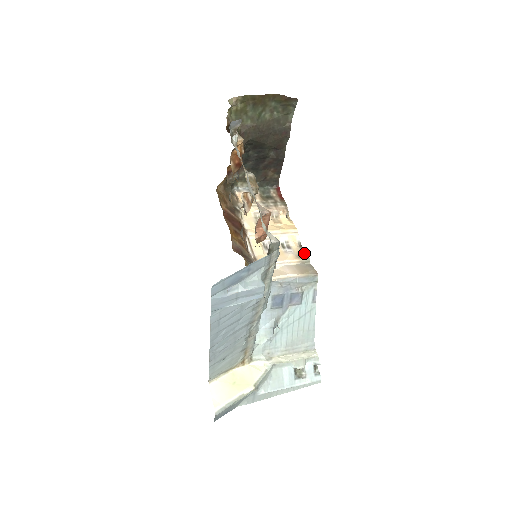
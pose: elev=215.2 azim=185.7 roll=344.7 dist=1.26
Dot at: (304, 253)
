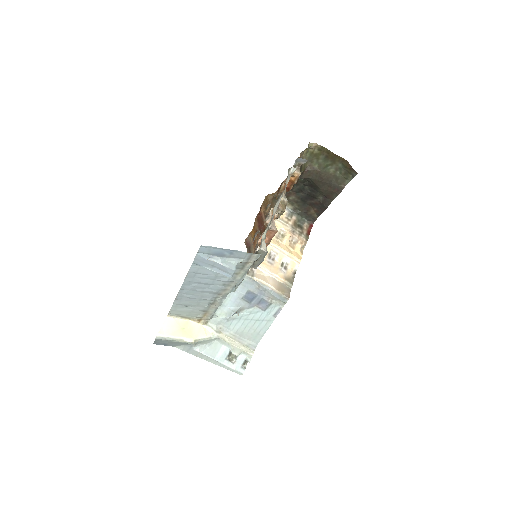
Dot at: (292, 279)
